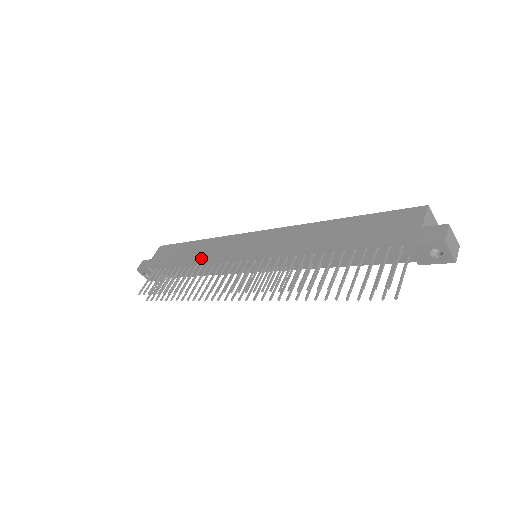
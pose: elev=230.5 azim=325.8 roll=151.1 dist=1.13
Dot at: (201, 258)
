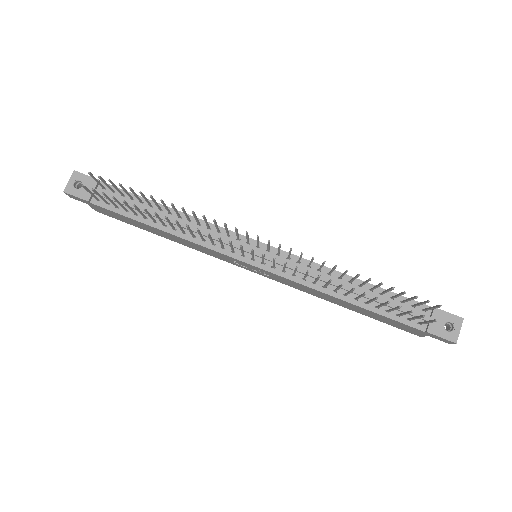
Dot at: (193, 217)
